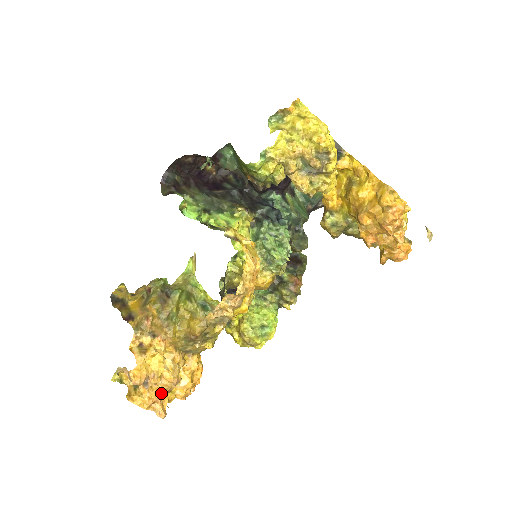
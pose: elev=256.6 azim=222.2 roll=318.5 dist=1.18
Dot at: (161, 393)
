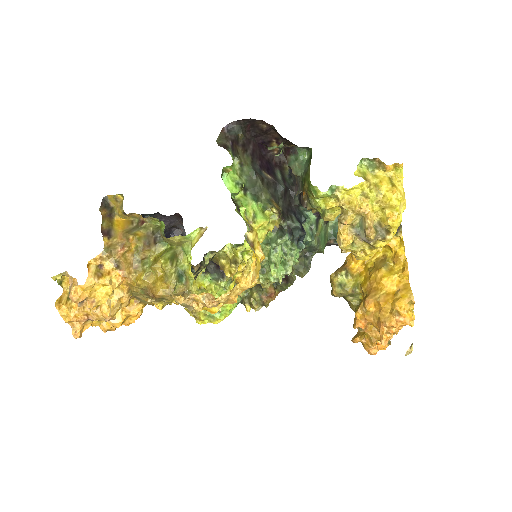
Dot at: (89, 318)
